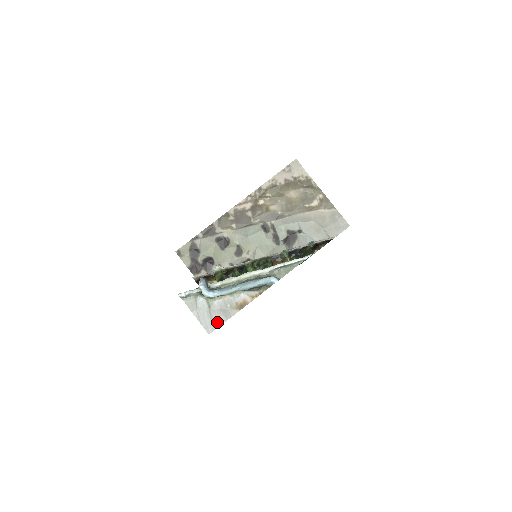
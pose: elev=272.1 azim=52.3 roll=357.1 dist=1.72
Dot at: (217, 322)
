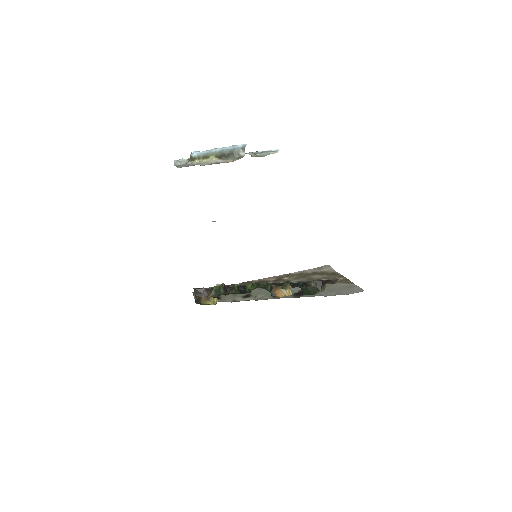
Dot at: occluded
